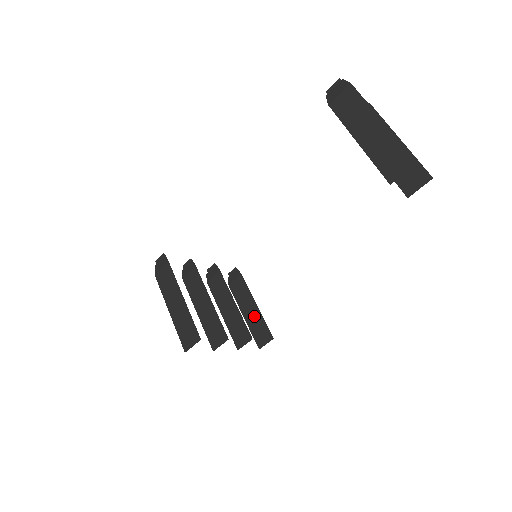
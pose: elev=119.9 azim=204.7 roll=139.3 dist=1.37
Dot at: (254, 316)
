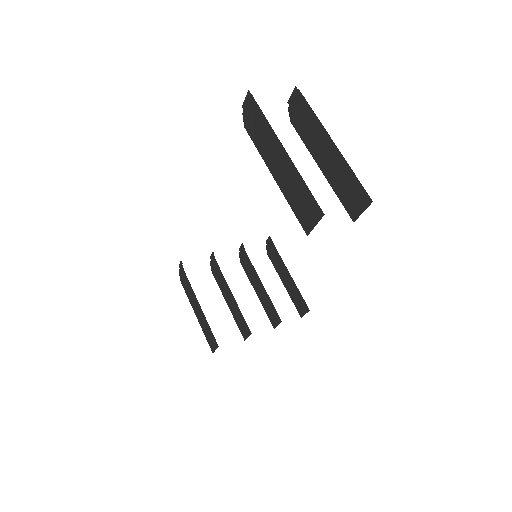
Dot at: (291, 287)
